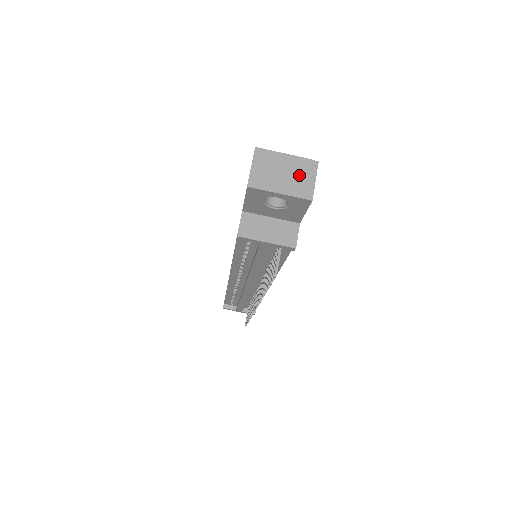
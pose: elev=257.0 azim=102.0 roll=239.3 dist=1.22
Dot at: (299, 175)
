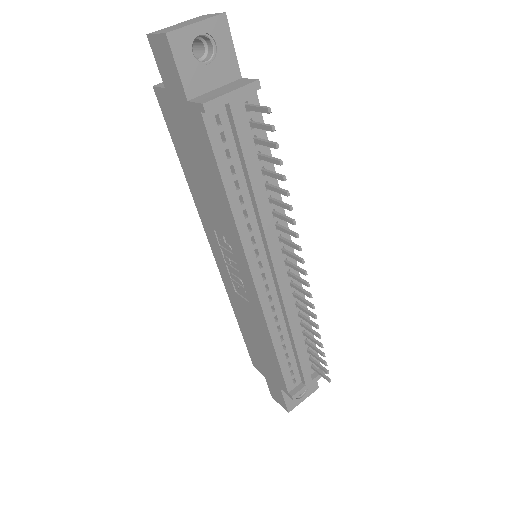
Dot at: (198, 19)
